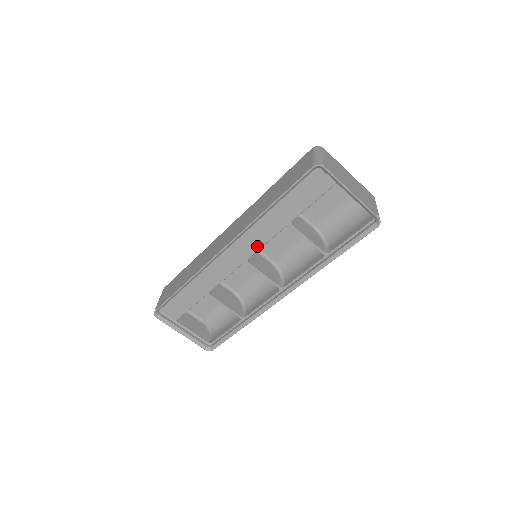
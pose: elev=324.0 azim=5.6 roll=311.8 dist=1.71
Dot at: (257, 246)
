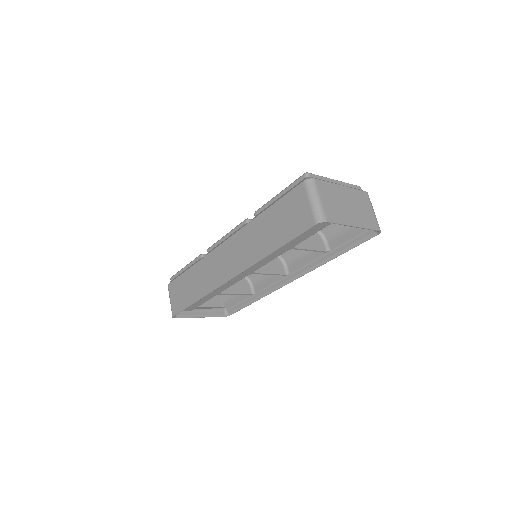
Dot at: (261, 265)
